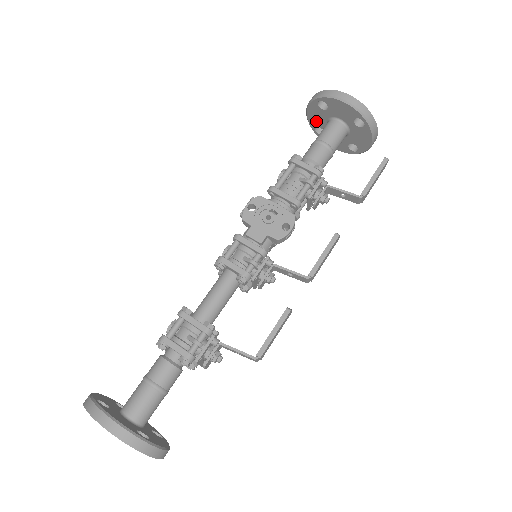
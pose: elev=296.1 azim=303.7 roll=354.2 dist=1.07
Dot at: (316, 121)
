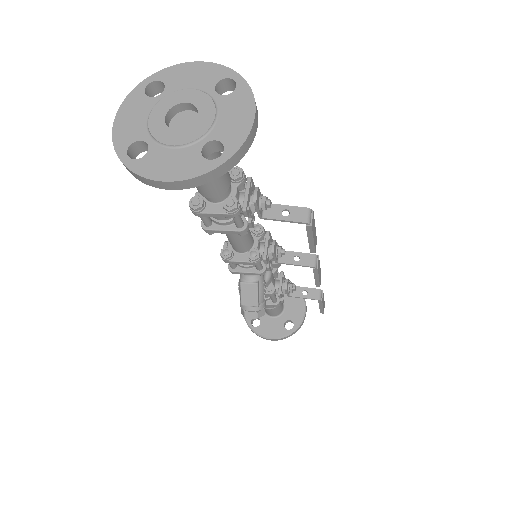
Dot at: occluded
